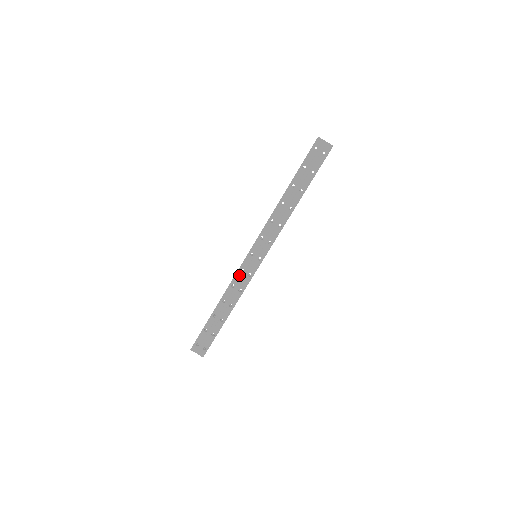
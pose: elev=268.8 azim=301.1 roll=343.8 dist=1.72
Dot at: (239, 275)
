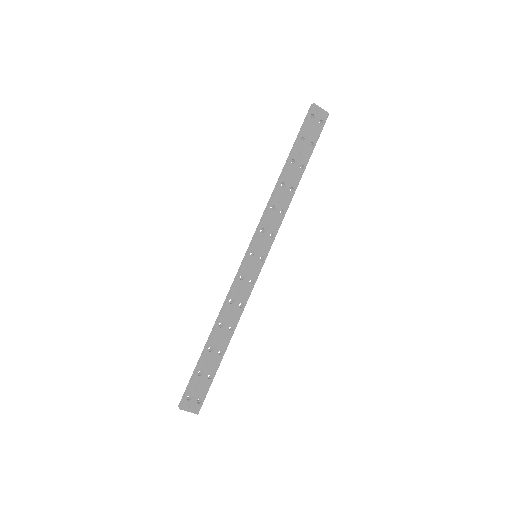
Dot at: (238, 285)
